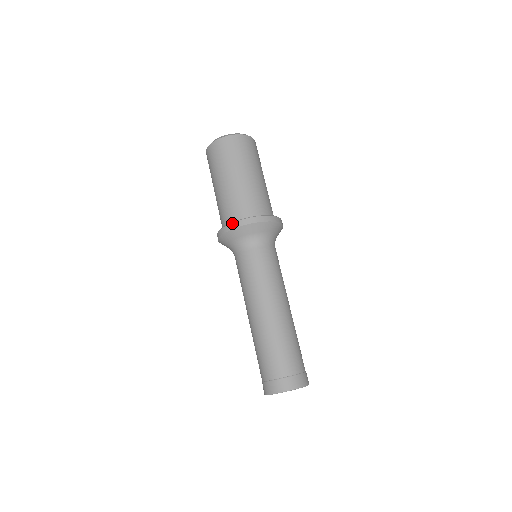
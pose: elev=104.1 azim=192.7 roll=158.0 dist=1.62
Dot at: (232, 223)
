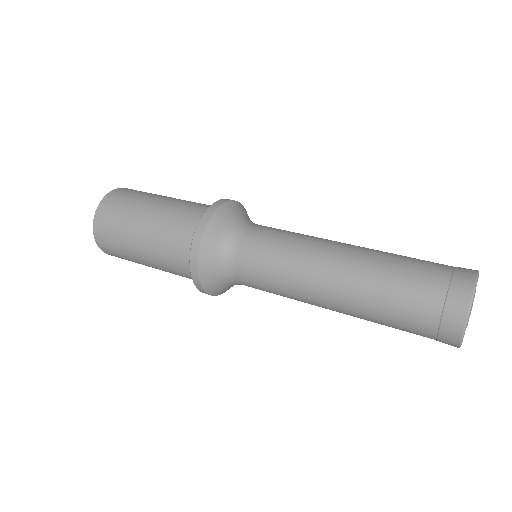
Dot at: (217, 201)
